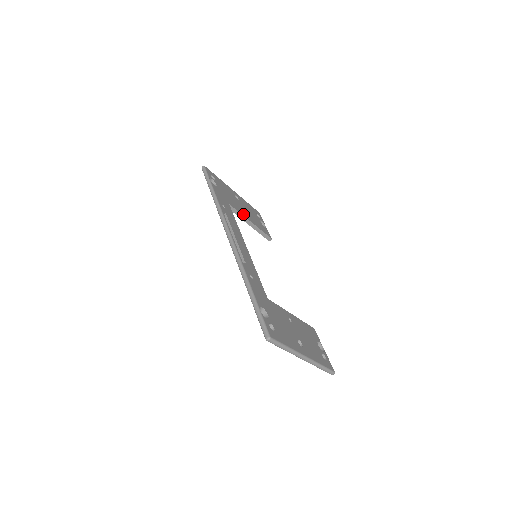
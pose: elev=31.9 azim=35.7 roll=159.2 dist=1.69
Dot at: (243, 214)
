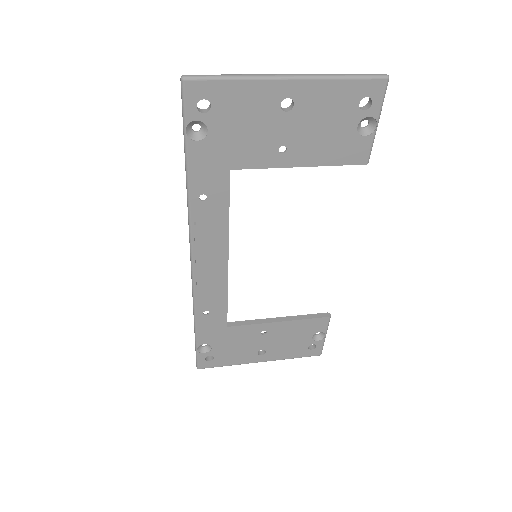
Dot at: (277, 162)
